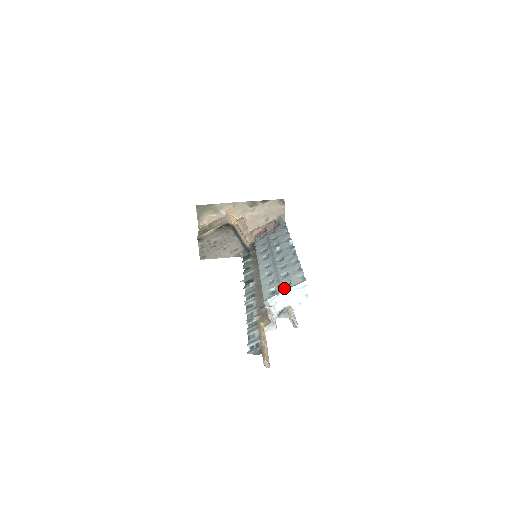
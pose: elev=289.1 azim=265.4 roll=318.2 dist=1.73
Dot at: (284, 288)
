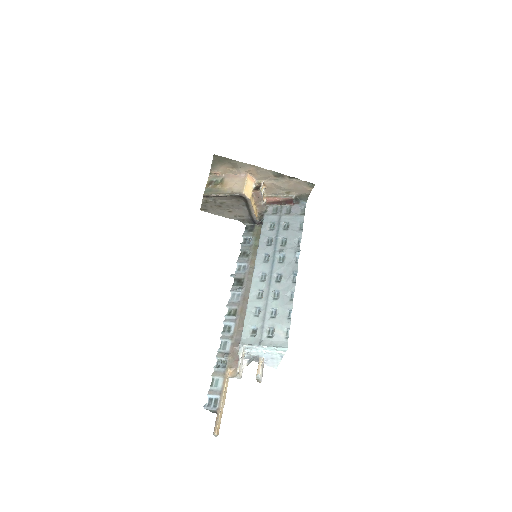
Dot at: (264, 338)
